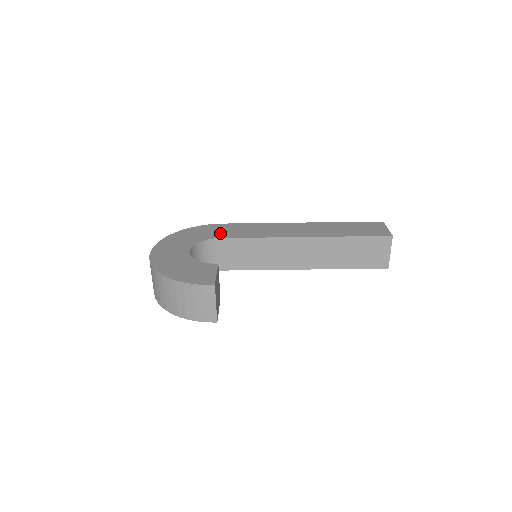
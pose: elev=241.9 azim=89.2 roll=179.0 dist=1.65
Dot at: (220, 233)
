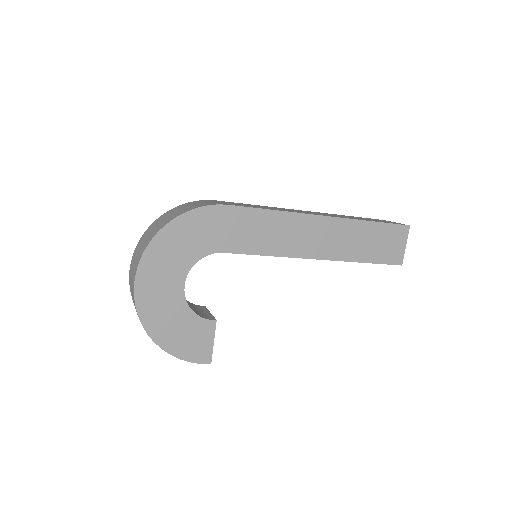
Dot at: (223, 238)
